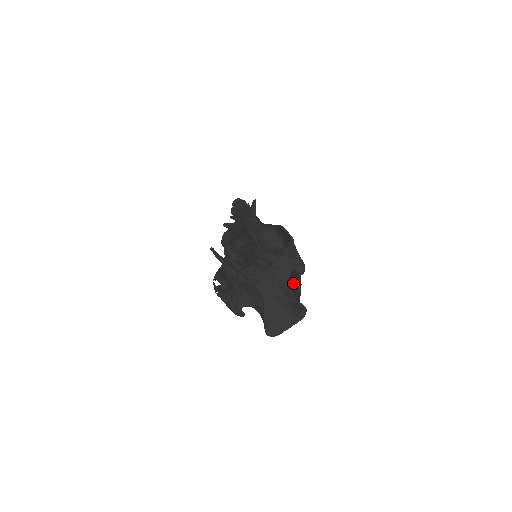
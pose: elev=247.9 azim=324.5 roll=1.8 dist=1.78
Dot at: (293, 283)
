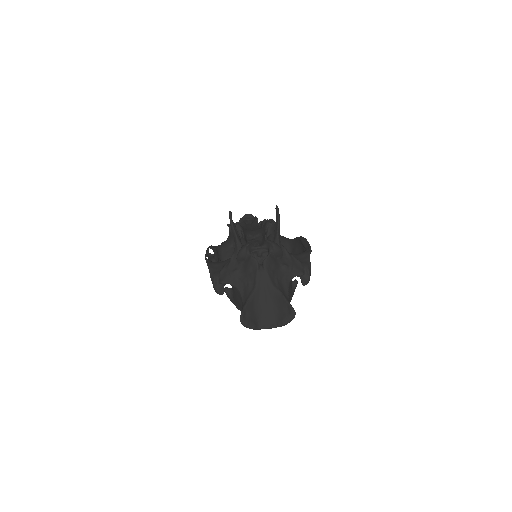
Dot at: (289, 290)
